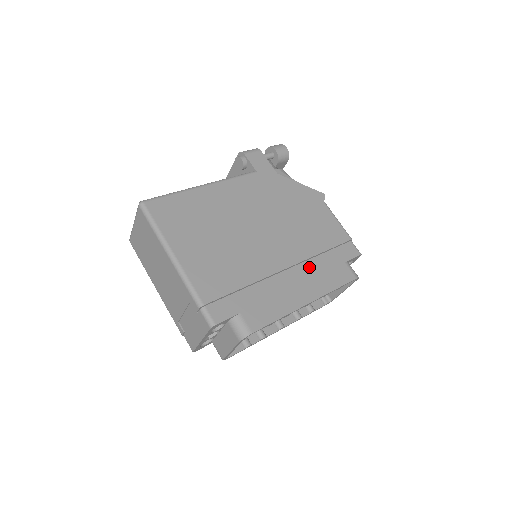
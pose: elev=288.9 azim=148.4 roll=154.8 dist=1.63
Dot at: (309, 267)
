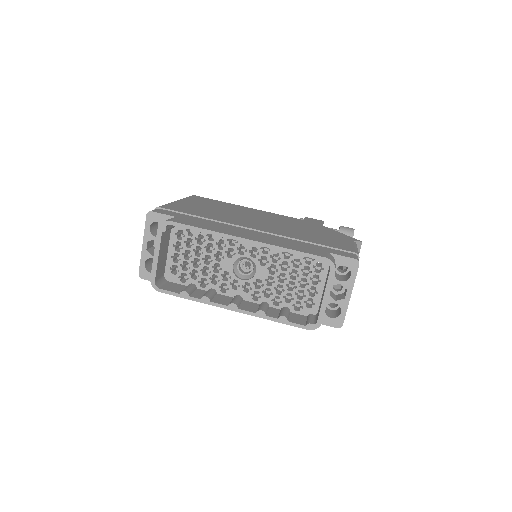
Dot at: (280, 238)
